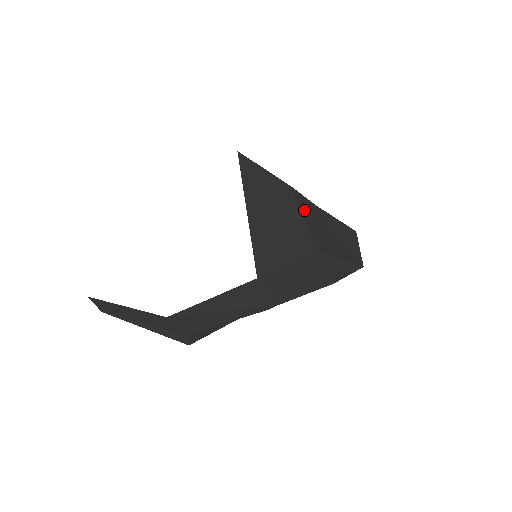
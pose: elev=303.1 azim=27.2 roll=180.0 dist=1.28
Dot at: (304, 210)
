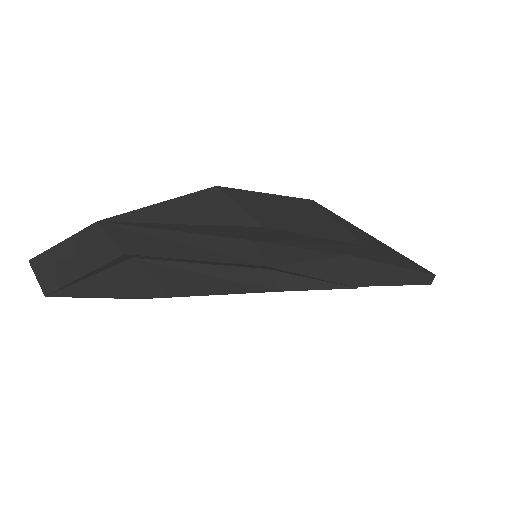
Dot at: occluded
